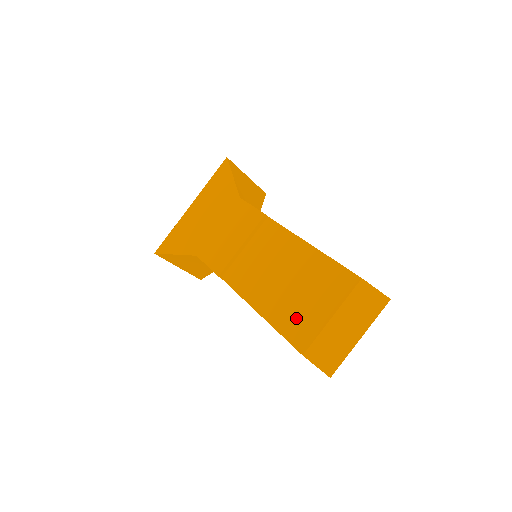
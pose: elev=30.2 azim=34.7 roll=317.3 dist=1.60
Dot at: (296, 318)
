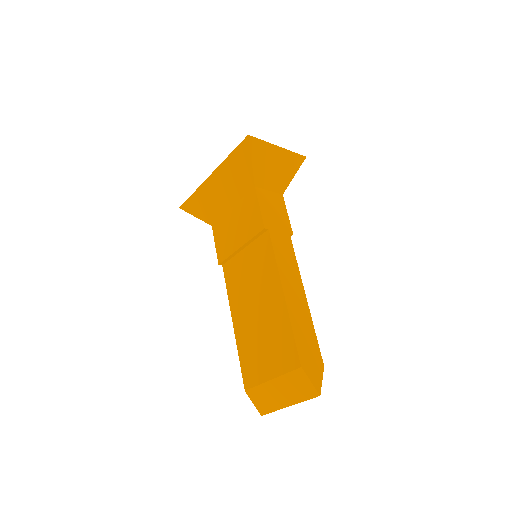
Dot at: (251, 356)
